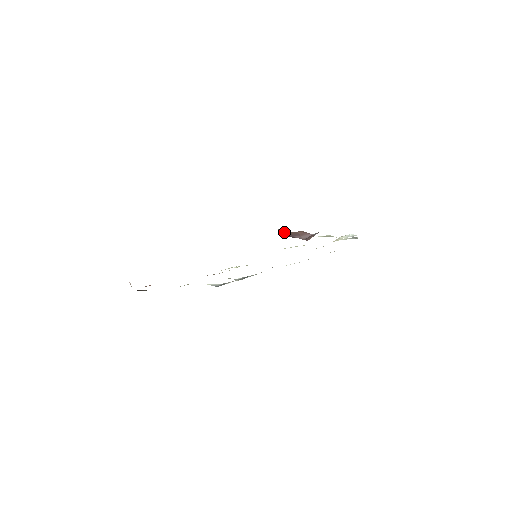
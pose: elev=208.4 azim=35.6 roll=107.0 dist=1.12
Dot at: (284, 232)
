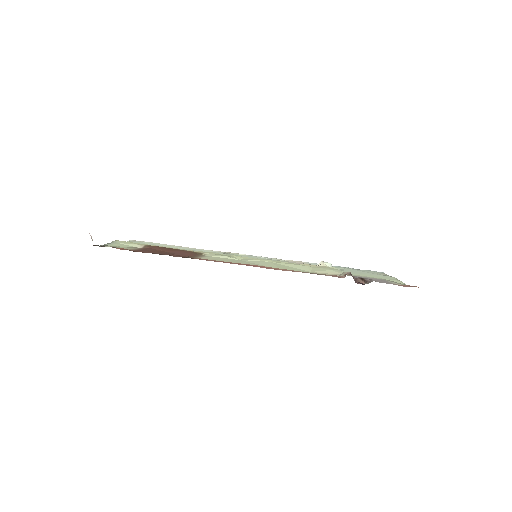
Dot at: (352, 276)
